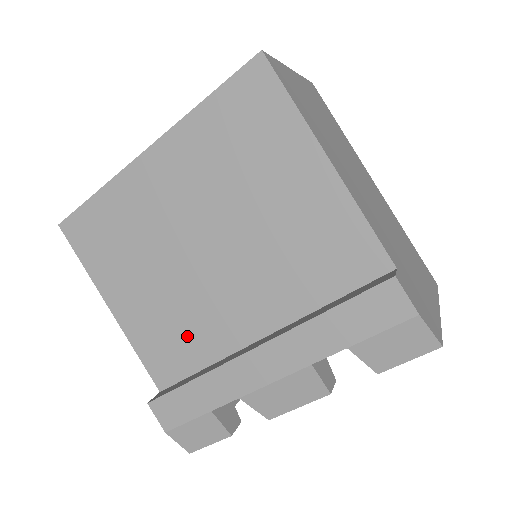
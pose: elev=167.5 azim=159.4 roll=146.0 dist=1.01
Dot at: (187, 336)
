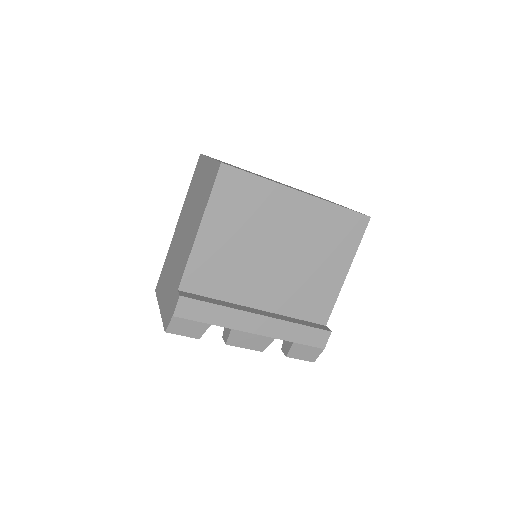
Dot at: (225, 279)
